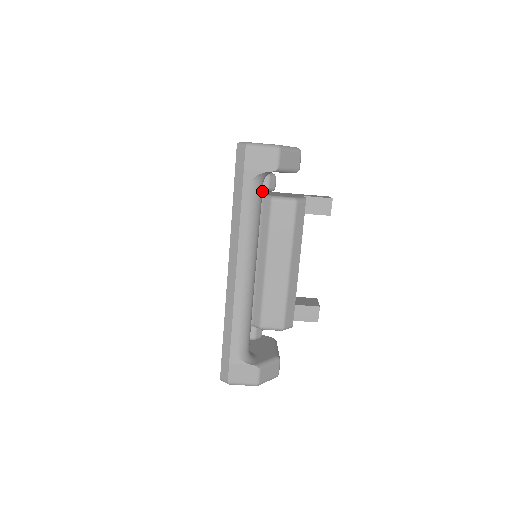
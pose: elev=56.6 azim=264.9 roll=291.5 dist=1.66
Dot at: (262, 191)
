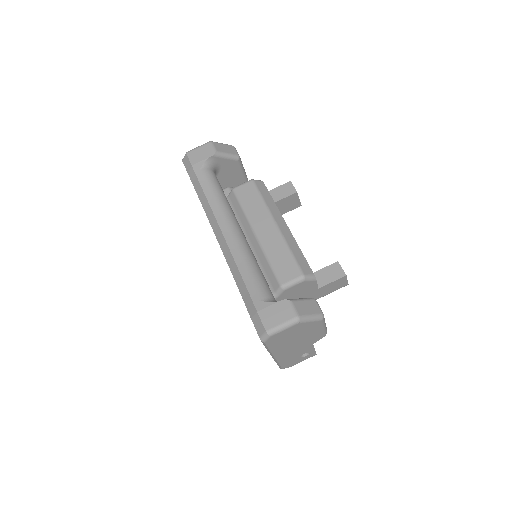
Dot at: occluded
